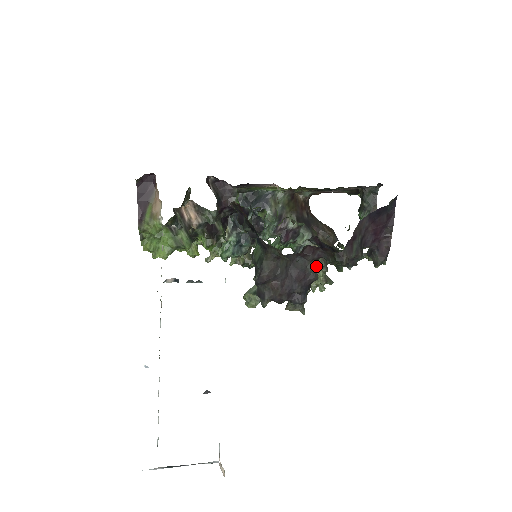
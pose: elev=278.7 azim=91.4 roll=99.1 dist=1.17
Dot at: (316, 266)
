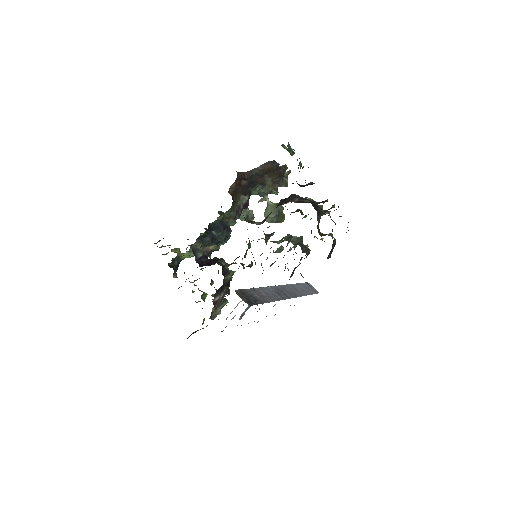
Dot at: (307, 254)
